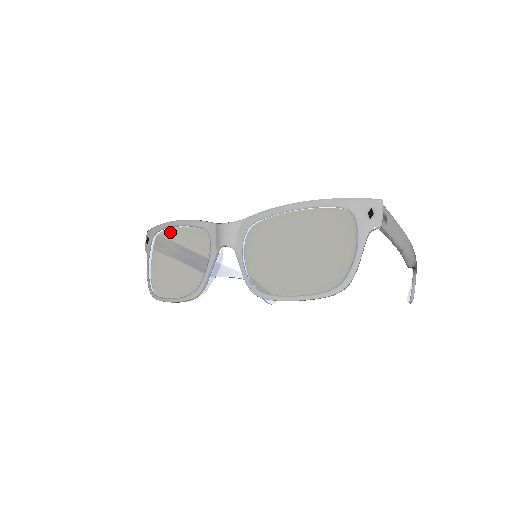
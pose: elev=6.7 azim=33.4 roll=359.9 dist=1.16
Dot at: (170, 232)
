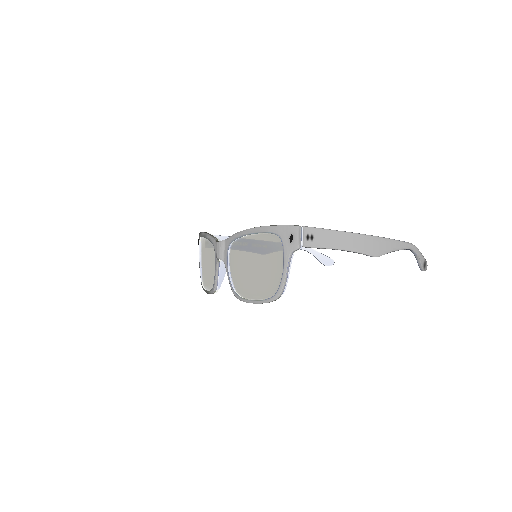
Dot at: (203, 240)
